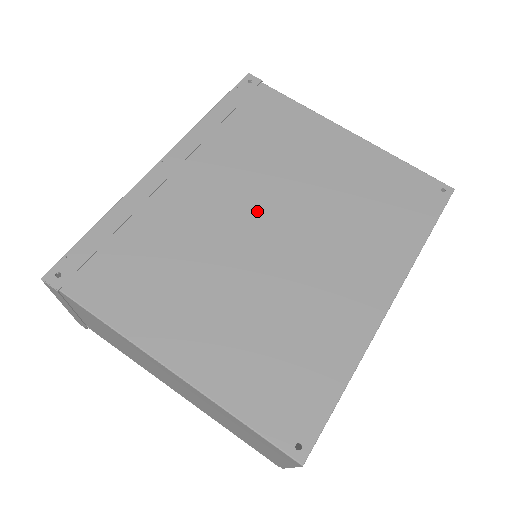
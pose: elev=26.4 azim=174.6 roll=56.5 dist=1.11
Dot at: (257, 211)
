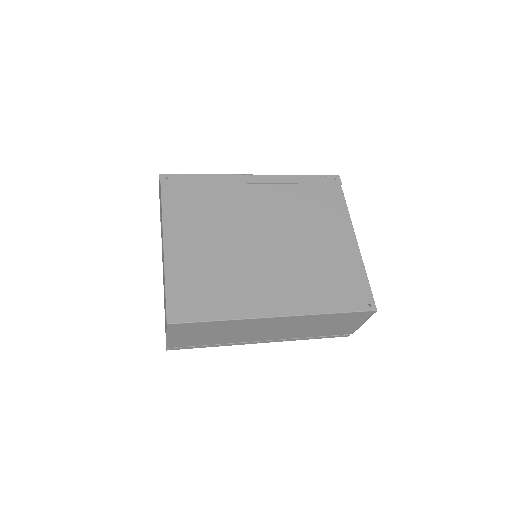
Dot at: (268, 229)
